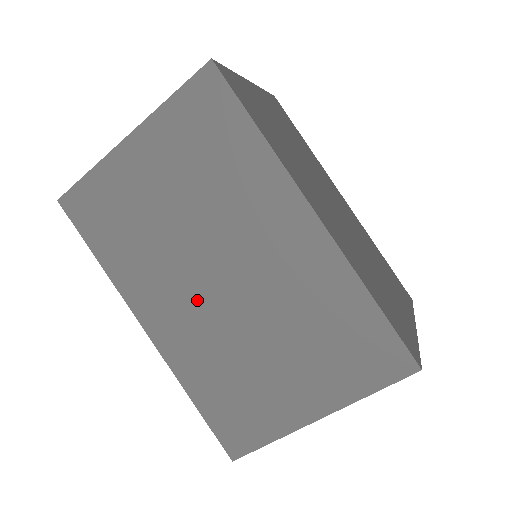
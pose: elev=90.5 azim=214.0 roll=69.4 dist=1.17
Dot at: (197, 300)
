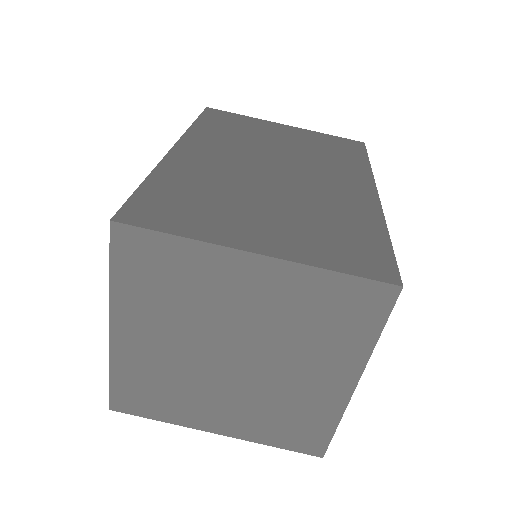
Dot at: occluded
